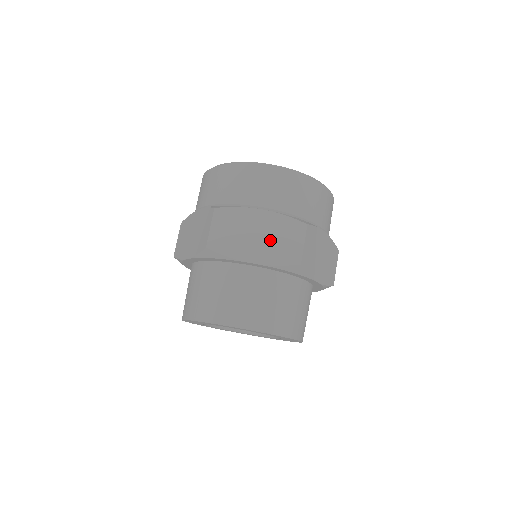
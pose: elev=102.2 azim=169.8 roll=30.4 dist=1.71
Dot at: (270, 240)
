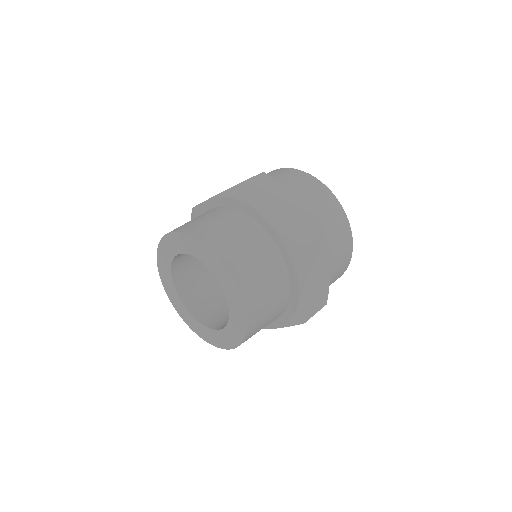
Dot at: occluded
